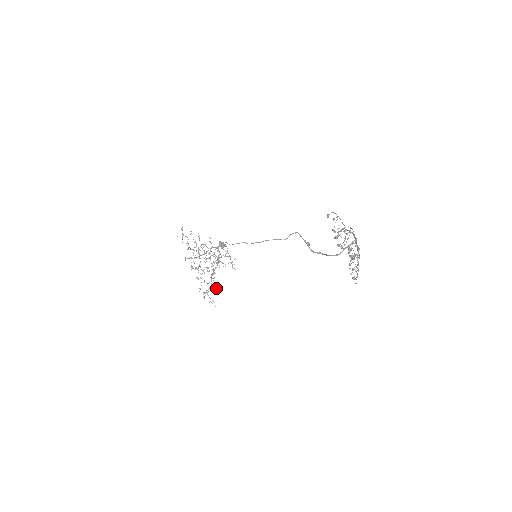
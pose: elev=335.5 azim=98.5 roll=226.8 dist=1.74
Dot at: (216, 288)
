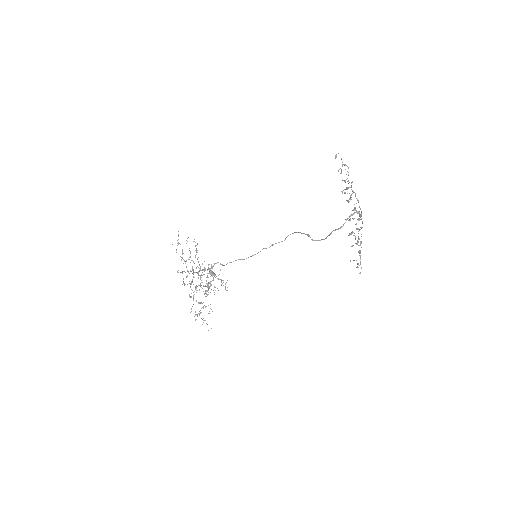
Dot at: occluded
